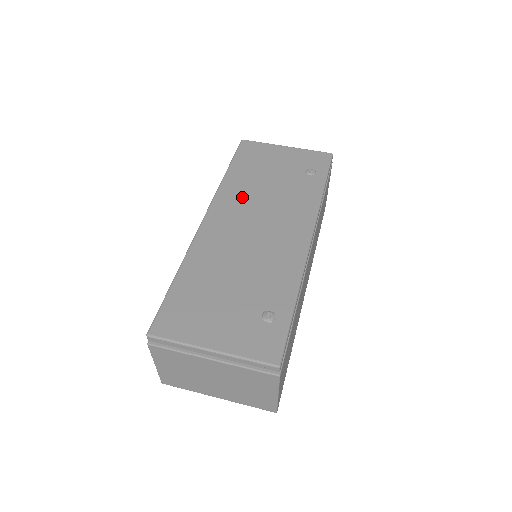
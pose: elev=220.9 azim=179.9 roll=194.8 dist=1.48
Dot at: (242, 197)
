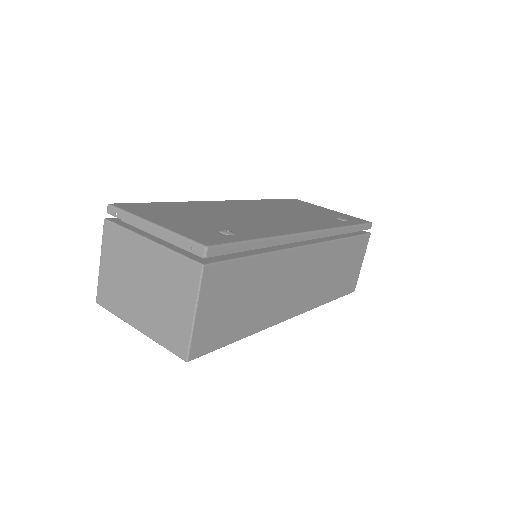
Dot at: (267, 206)
